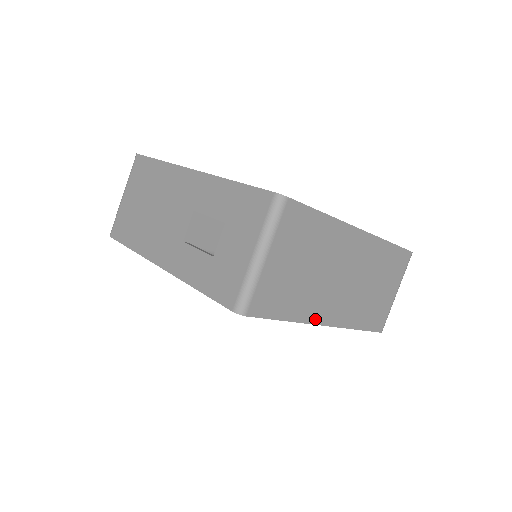
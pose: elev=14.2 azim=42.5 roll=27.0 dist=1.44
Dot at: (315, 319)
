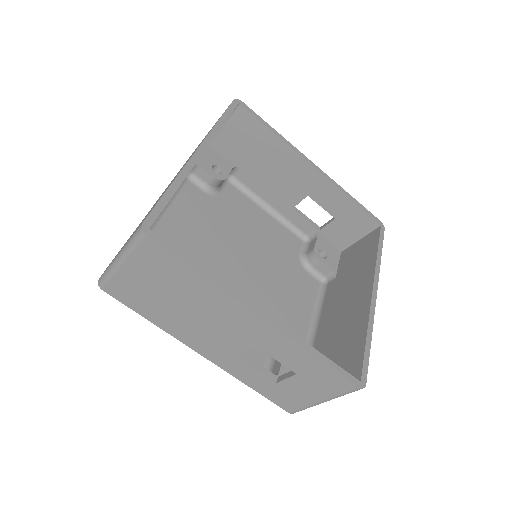
Dot at: occluded
